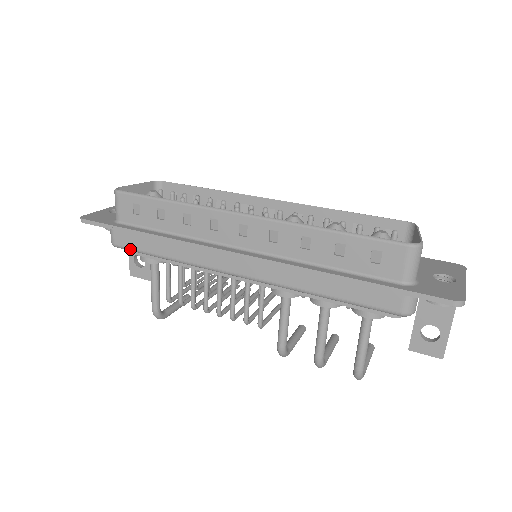
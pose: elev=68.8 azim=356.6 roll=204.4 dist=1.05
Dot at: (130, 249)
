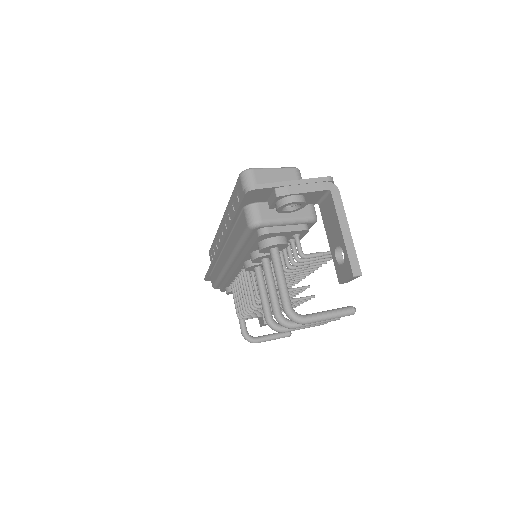
Dot at: (214, 285)
